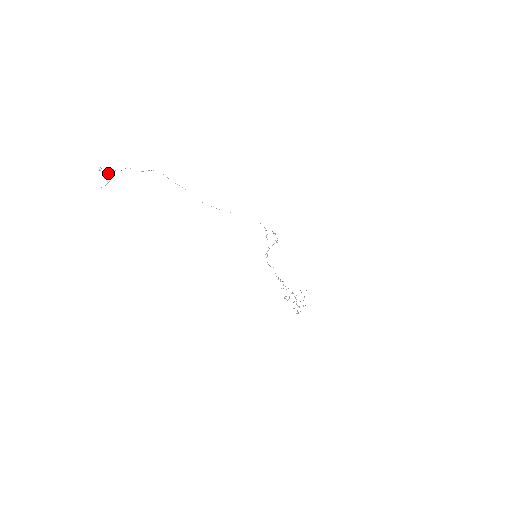
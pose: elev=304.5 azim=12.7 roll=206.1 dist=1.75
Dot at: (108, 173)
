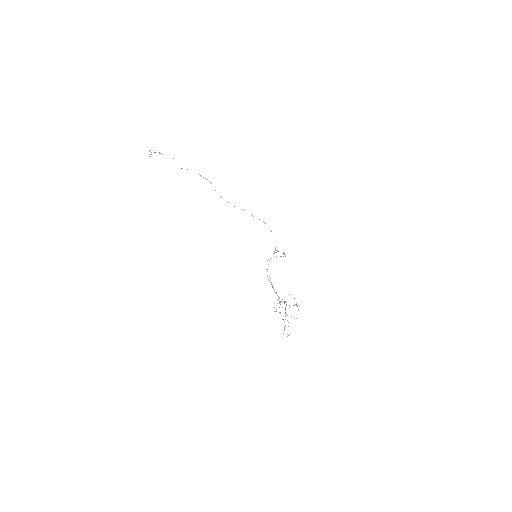
Dot at: occluded
